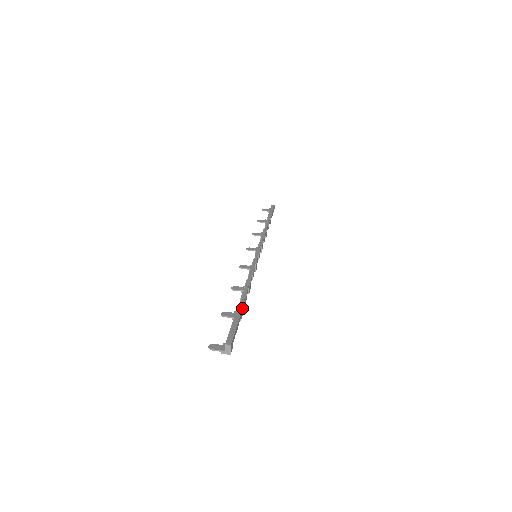
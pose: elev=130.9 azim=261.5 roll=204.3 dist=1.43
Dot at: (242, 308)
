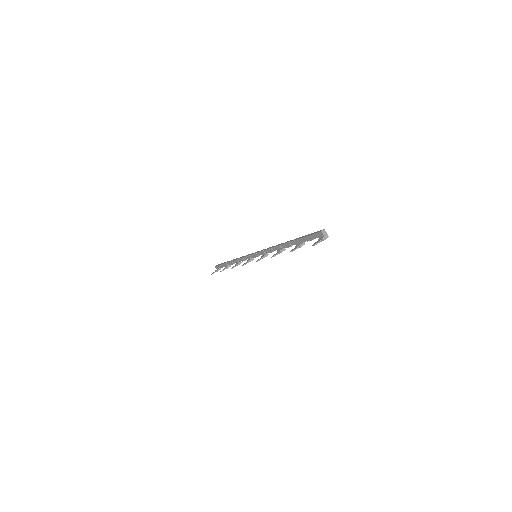
Dot at: (298, 238)
